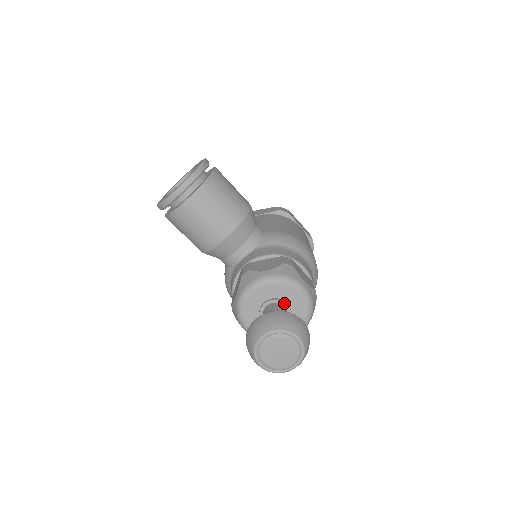
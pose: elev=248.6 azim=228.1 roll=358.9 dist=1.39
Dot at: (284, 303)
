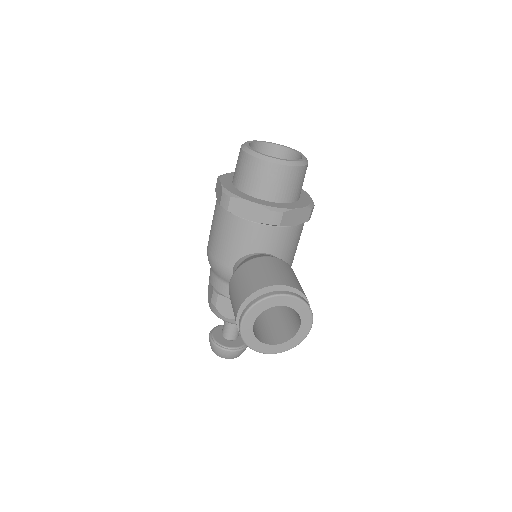
Dot at: occluded
